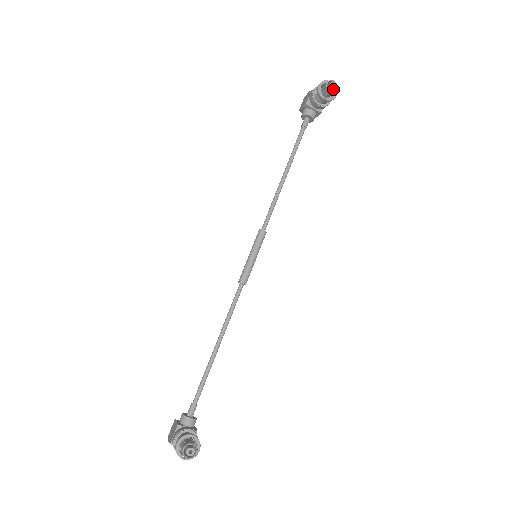
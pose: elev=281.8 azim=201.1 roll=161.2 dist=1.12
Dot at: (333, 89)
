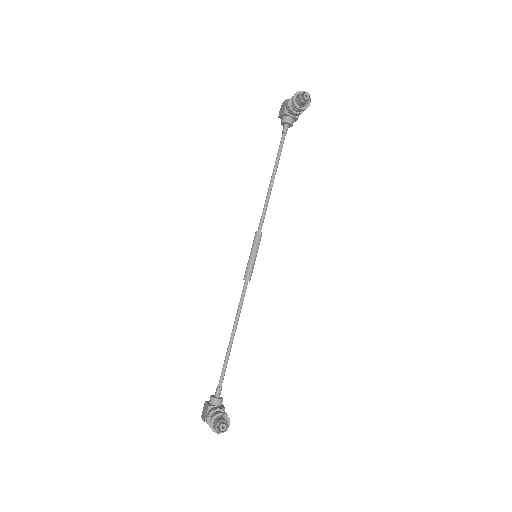
Dot at: (307, 100)
